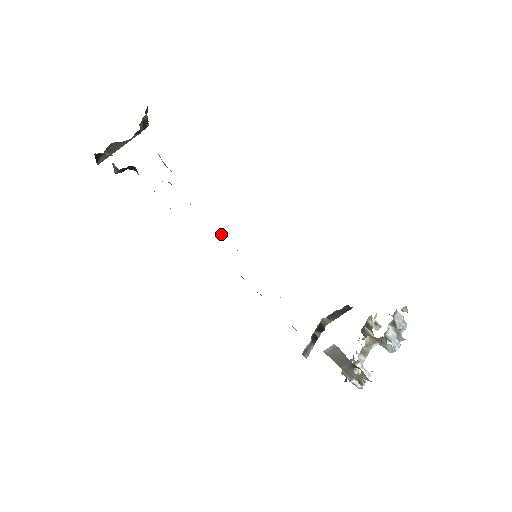
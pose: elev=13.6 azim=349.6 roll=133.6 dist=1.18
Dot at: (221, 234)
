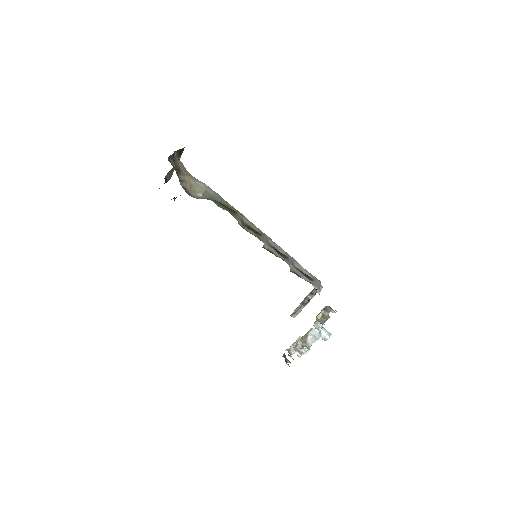
Dot at: occluded
